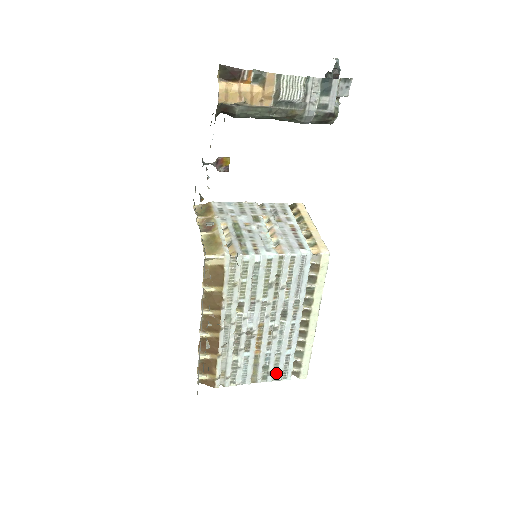
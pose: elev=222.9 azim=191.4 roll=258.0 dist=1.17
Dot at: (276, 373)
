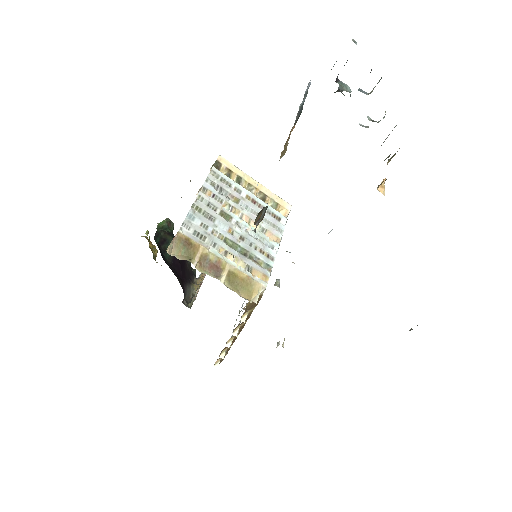
Dot at: occluded
